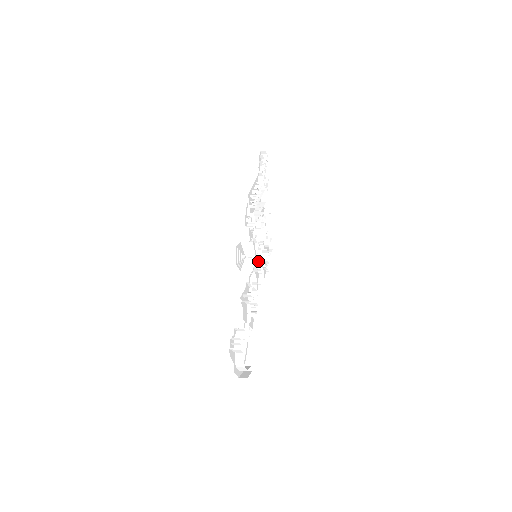
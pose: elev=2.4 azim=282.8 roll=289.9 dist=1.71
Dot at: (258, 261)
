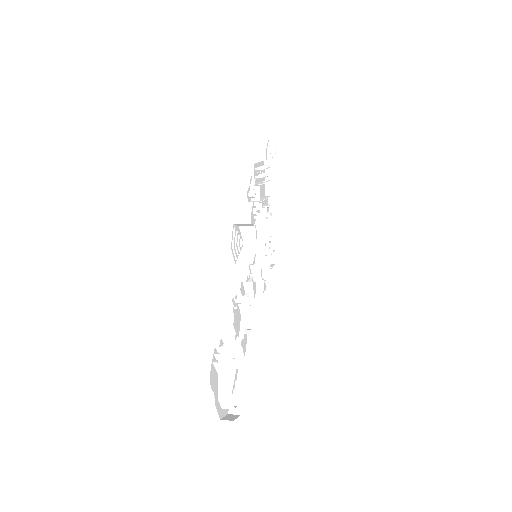
Dot at: (257, 266)
